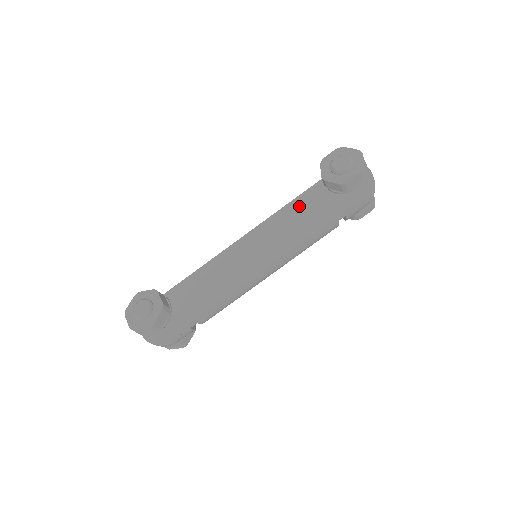
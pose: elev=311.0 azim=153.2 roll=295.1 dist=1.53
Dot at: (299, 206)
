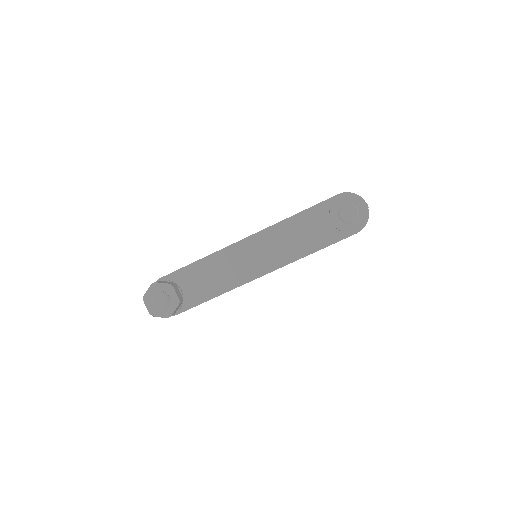
Dot at: (301, 223)
